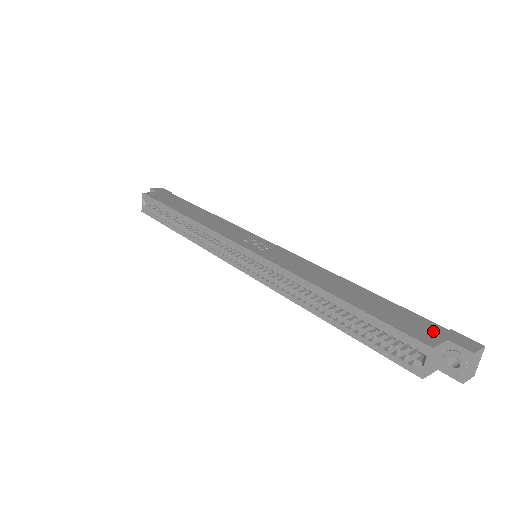
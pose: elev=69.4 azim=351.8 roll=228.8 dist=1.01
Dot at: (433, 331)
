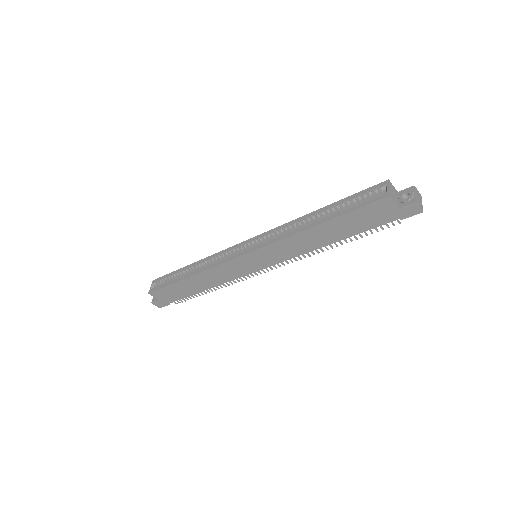
Dot at: occluded
